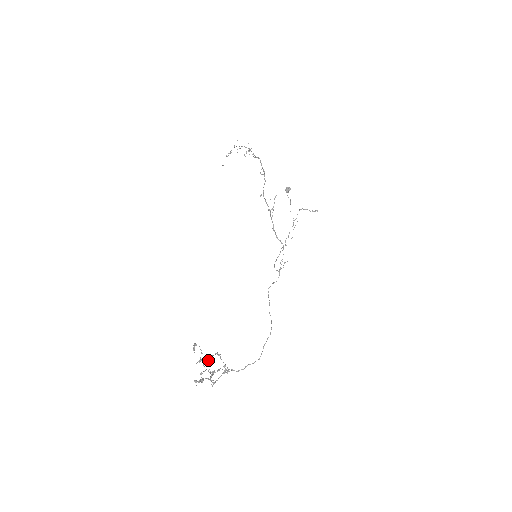
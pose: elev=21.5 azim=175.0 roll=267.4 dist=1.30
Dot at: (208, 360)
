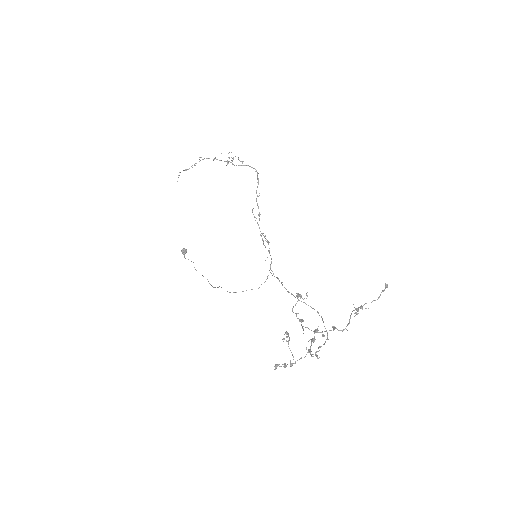
Dot at: (288, 336)
